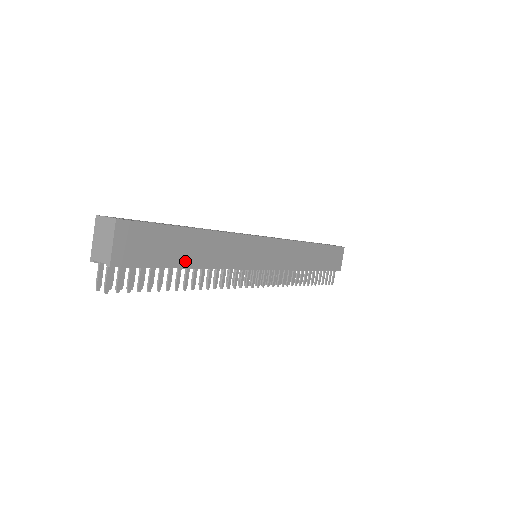
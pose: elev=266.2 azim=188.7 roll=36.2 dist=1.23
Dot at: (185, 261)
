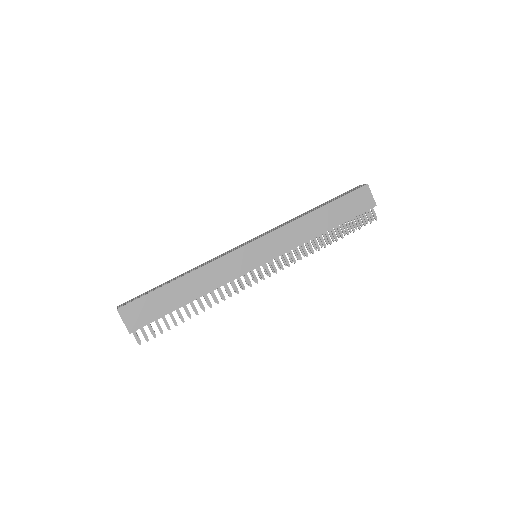
Dot at: (181, 302)
